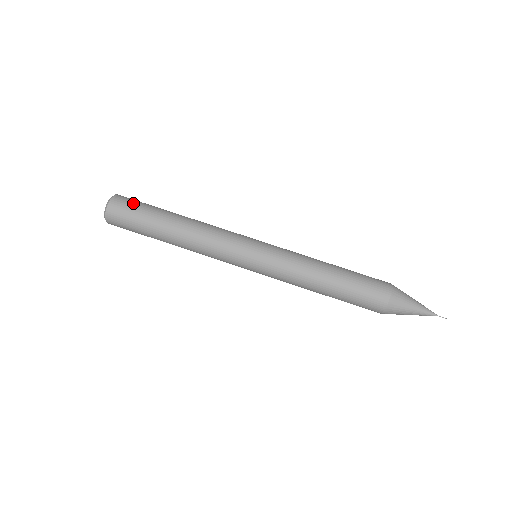
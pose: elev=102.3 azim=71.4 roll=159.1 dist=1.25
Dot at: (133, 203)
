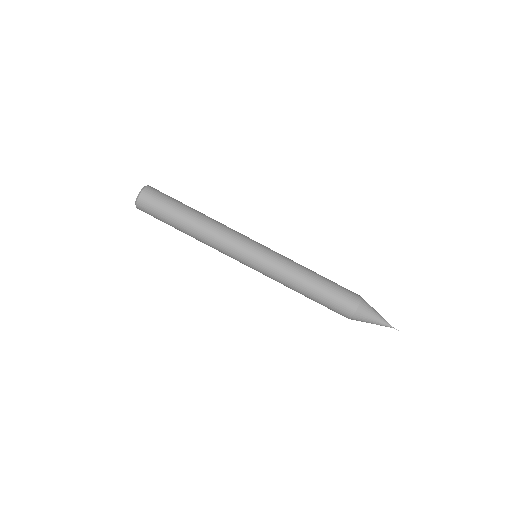
Dot at: (163, 194)
